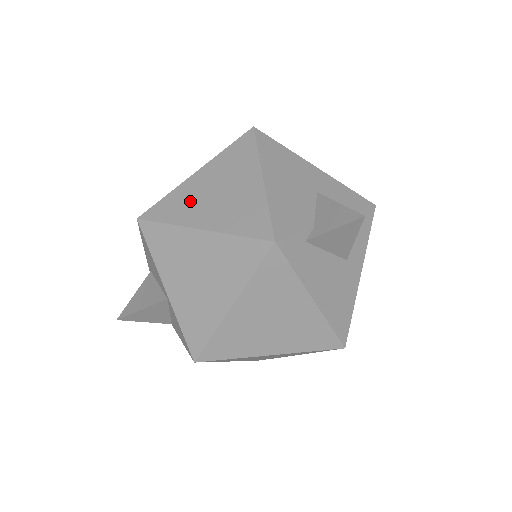
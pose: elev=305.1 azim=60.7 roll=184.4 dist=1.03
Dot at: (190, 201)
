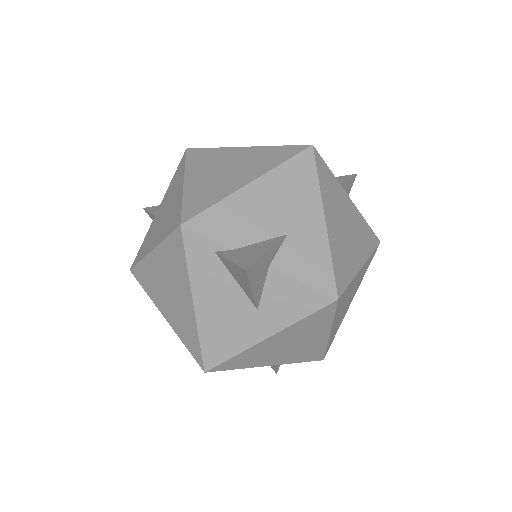
Dot at: (211, 161)
